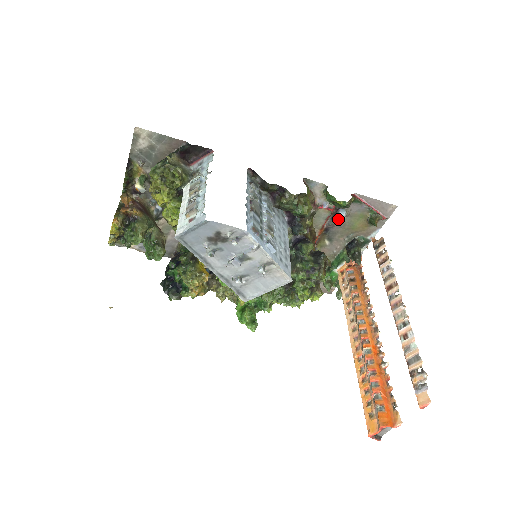
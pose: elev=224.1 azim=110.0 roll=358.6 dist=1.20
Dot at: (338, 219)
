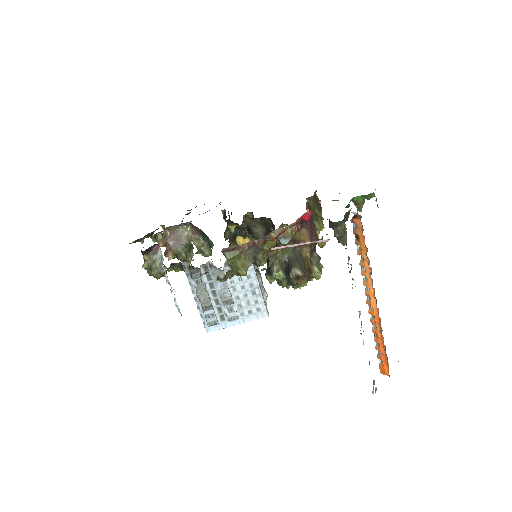
Dot at: occluded
